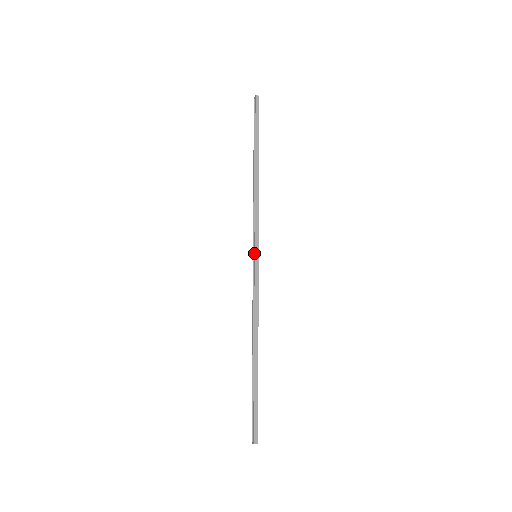
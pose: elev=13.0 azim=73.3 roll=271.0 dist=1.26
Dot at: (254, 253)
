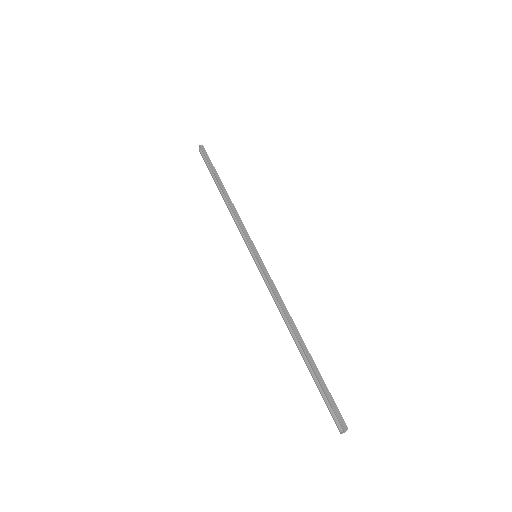
Dot at: (253, 253)
